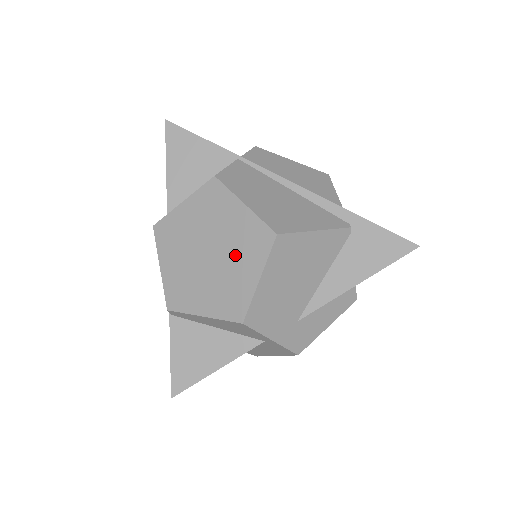
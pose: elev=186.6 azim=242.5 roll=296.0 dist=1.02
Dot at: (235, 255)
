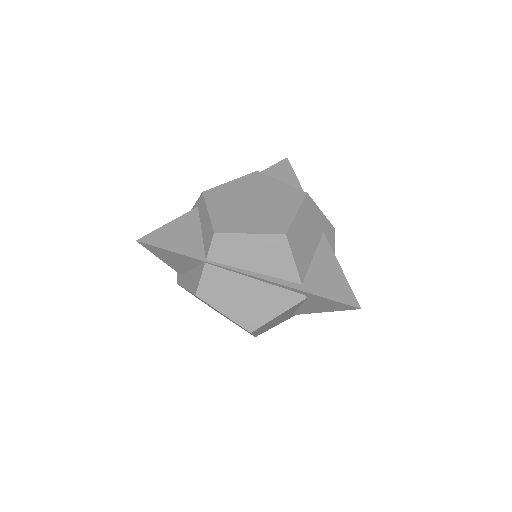
Dot at: occluded
